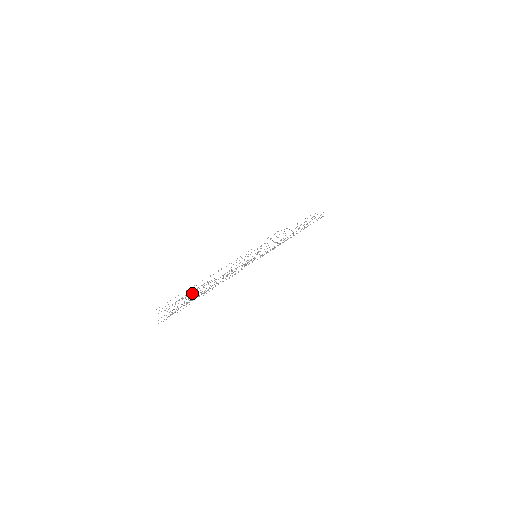
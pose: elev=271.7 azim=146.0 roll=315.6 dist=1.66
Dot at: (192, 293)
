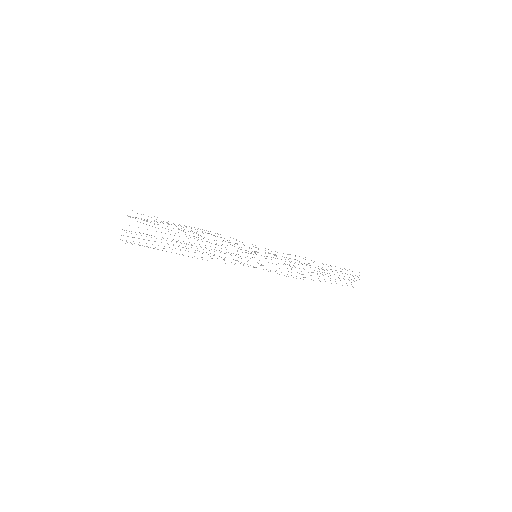
Dot at: occluded
